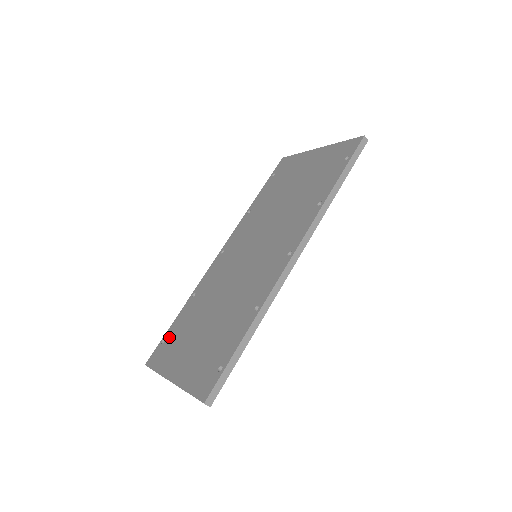
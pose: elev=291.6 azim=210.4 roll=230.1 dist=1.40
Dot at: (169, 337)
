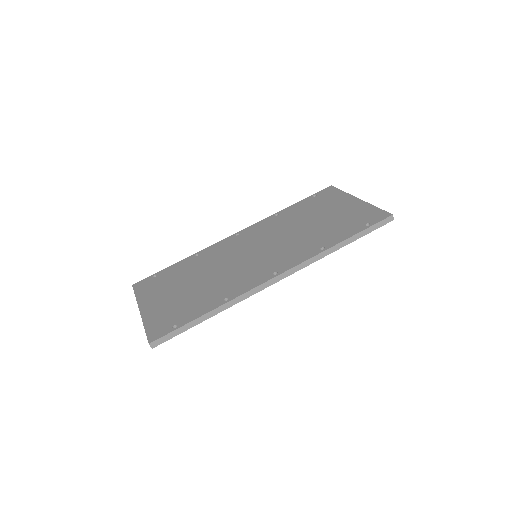
Dot at: (160, 276)
